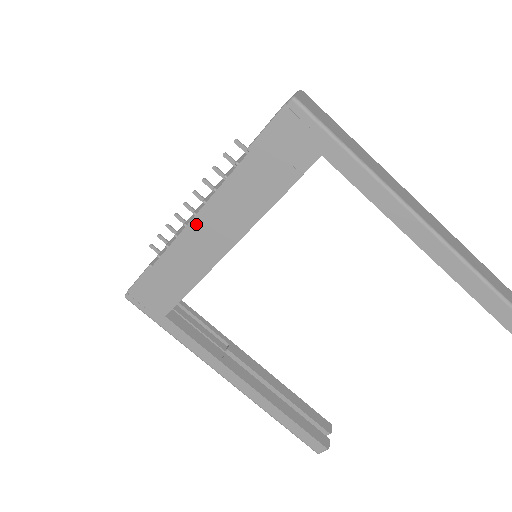
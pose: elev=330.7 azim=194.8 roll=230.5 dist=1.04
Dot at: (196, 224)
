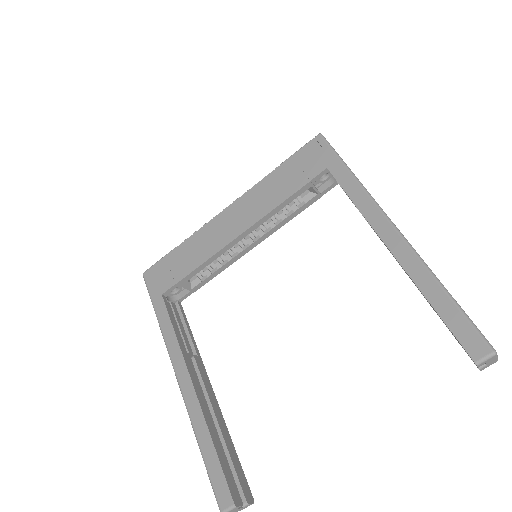
Dot at: (224, 214)
